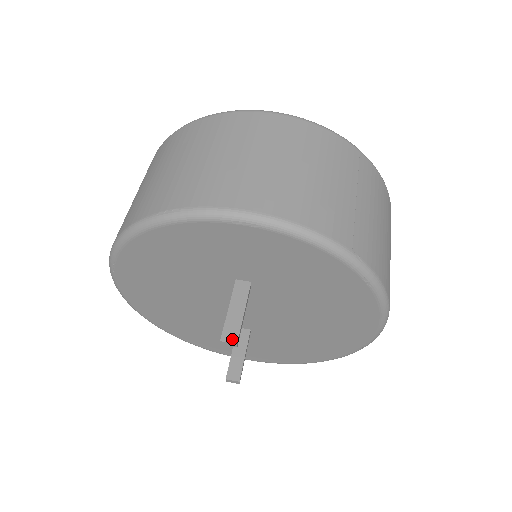
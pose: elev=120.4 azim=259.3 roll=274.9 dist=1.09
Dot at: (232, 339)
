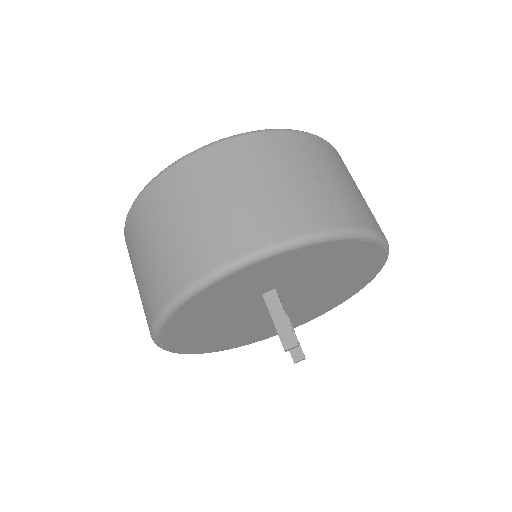
Dot at: (292, 343)
